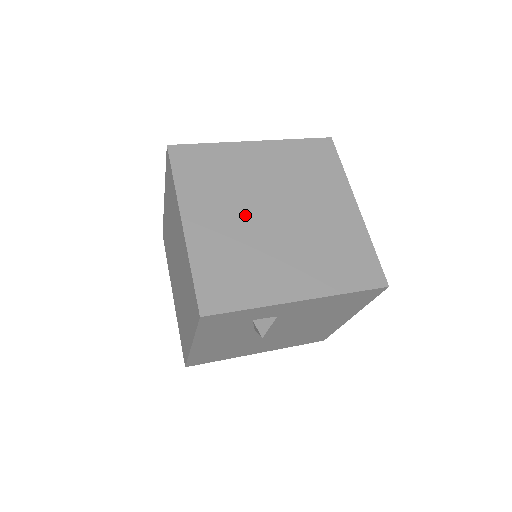
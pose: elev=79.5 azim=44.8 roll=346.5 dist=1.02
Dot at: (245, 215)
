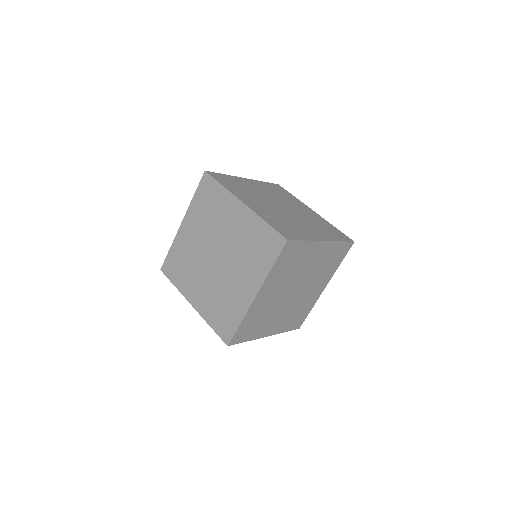
Dot at: (283, 292)
